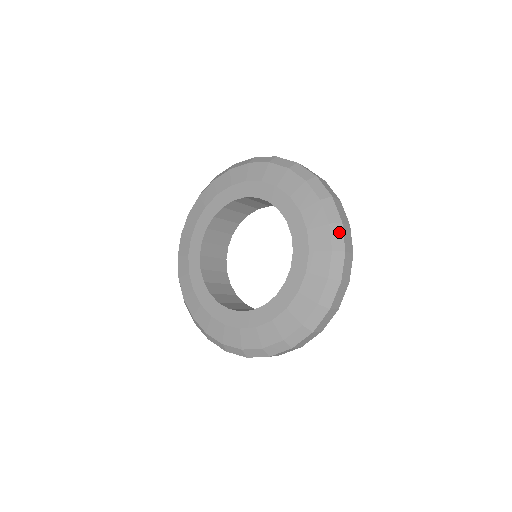
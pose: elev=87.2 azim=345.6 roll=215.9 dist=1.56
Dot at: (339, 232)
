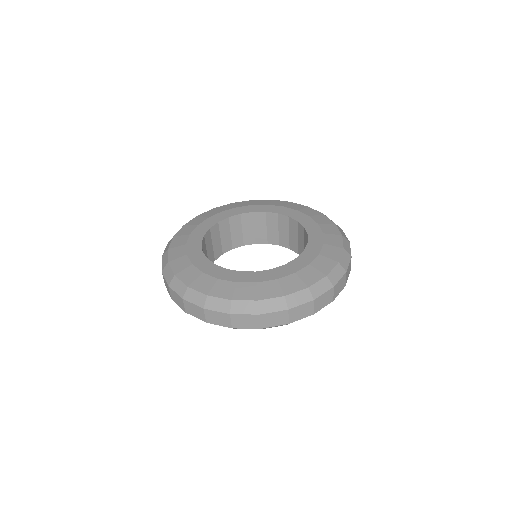
Dot at: (325, 287)
